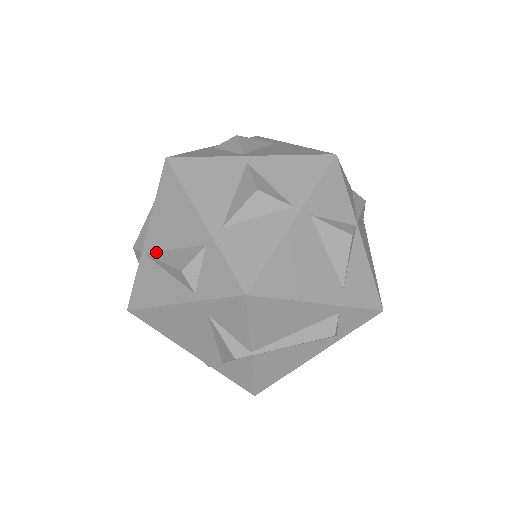
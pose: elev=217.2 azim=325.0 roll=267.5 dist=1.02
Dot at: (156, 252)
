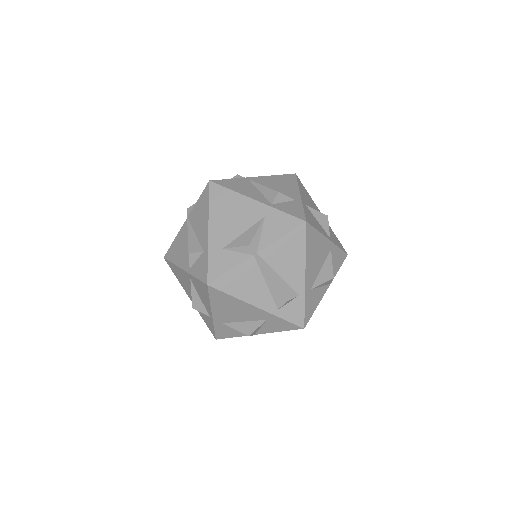
Dot at: (258, 183)
